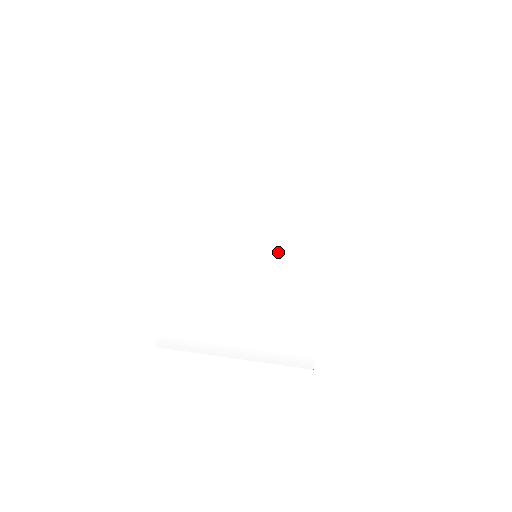
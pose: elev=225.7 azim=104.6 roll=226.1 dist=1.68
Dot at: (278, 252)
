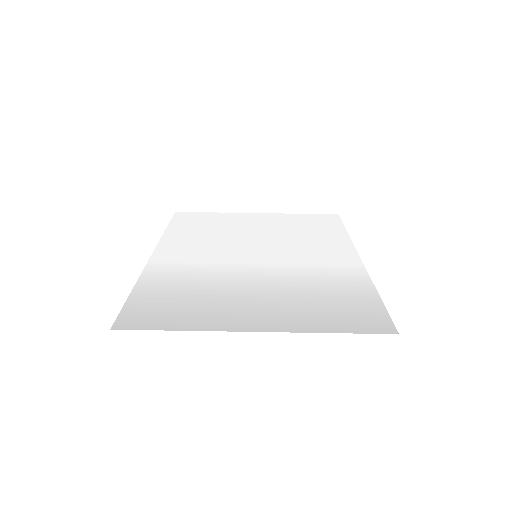
Dot at: (283, 252)
